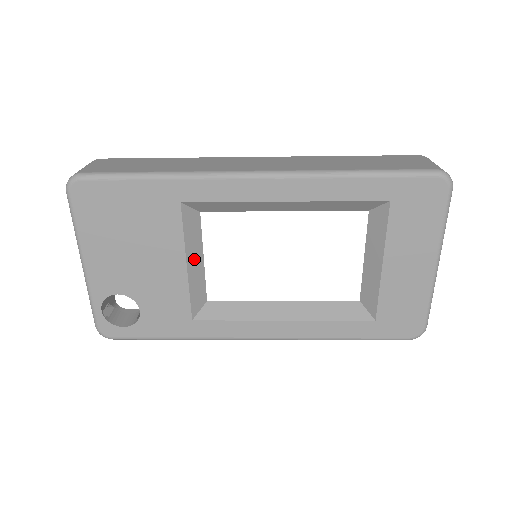
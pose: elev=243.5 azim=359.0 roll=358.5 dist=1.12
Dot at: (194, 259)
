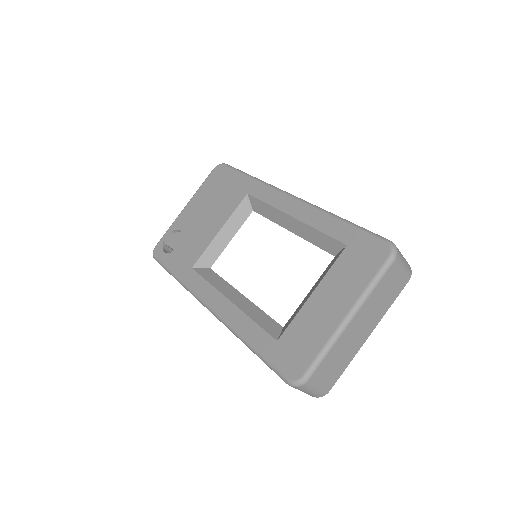
Dot at: (227, 233)
